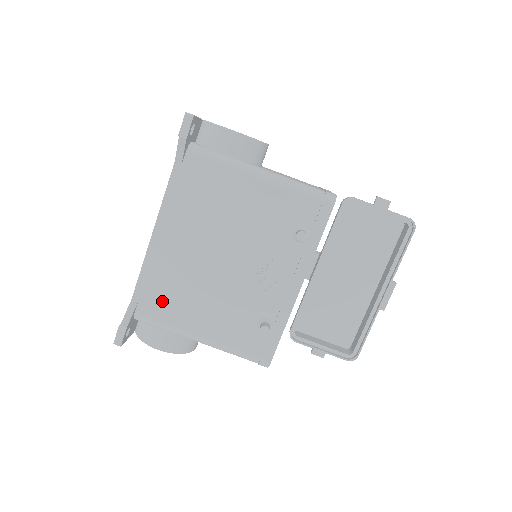
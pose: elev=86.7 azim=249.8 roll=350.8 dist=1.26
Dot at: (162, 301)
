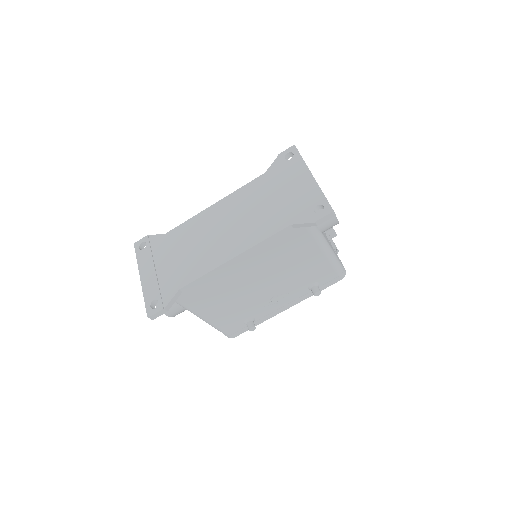
Dot at: (200, 295)
